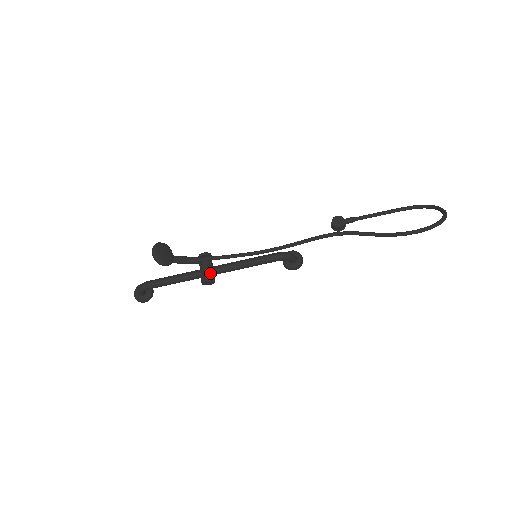
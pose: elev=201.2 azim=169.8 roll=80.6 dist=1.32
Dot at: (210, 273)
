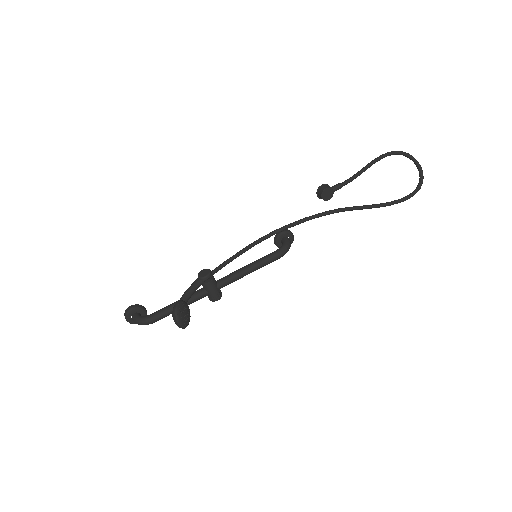
Dot at: (218, 292)
